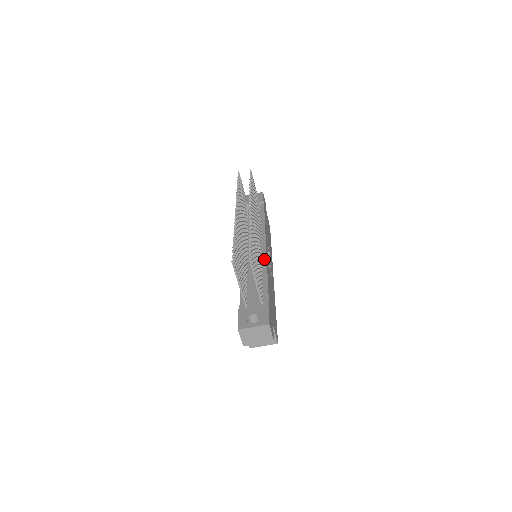
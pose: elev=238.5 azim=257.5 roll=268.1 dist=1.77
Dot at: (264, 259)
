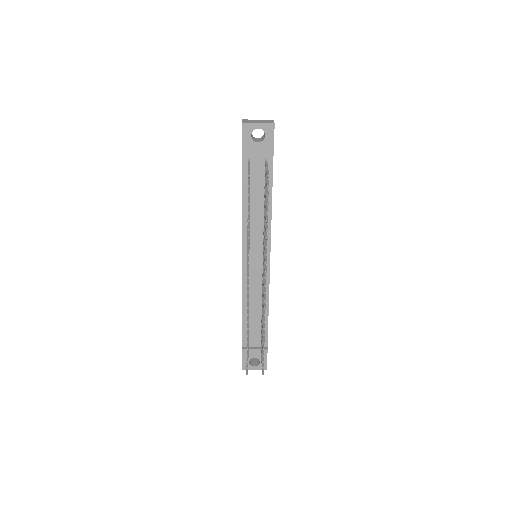
Dot at: (267, 285)
